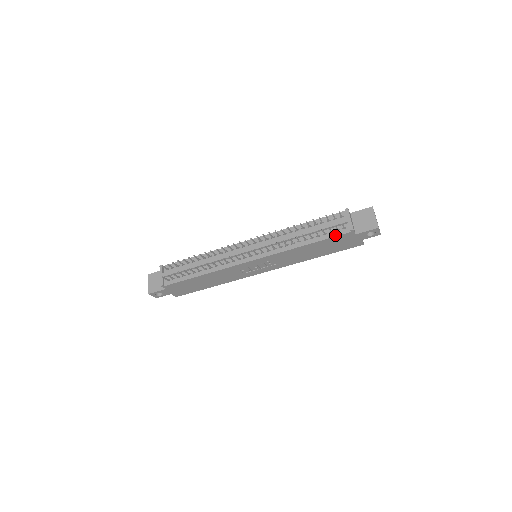
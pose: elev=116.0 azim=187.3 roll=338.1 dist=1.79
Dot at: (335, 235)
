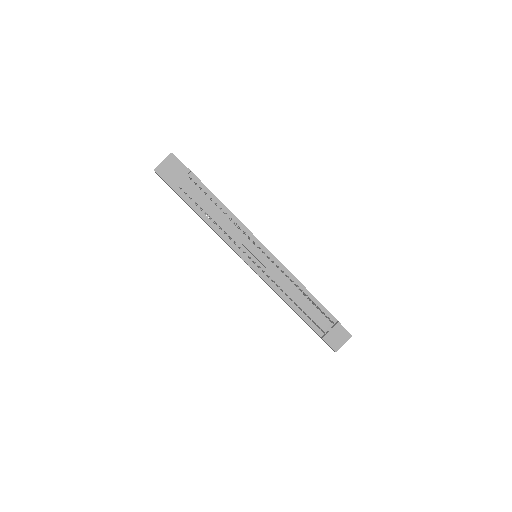
Dot at: (312, 327)
